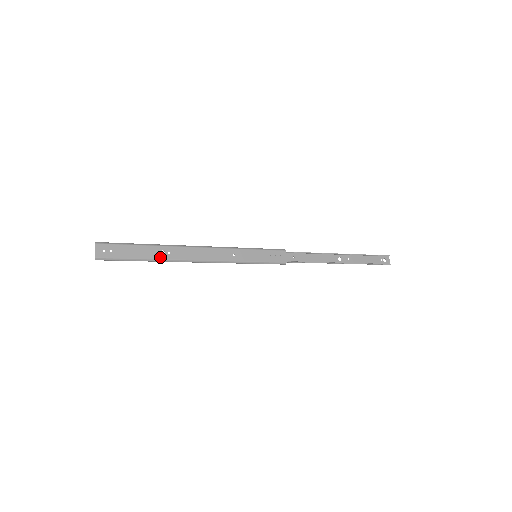
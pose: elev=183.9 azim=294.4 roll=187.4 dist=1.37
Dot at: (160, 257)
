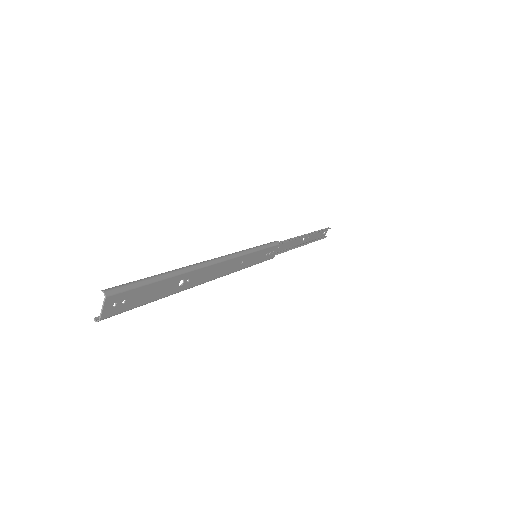
Dot at: (177, 290)
